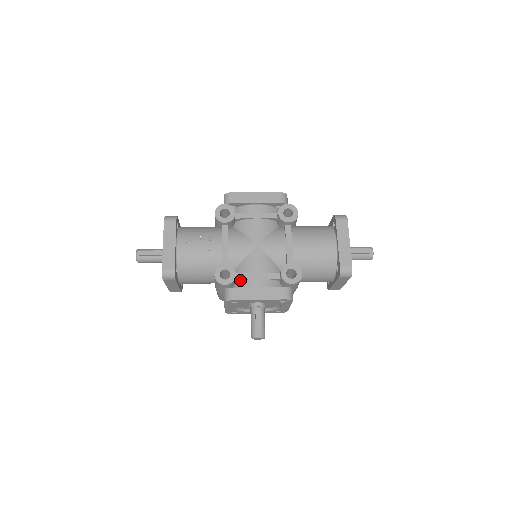
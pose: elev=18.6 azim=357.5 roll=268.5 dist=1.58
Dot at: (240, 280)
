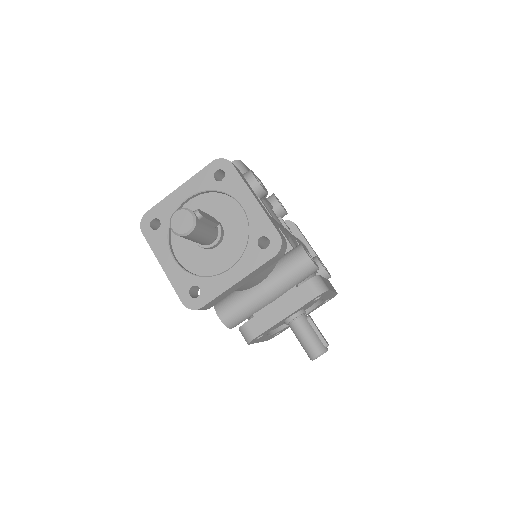
Dot at: occluded
